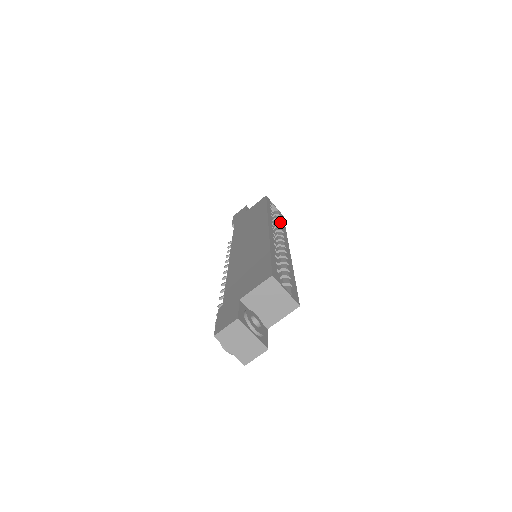
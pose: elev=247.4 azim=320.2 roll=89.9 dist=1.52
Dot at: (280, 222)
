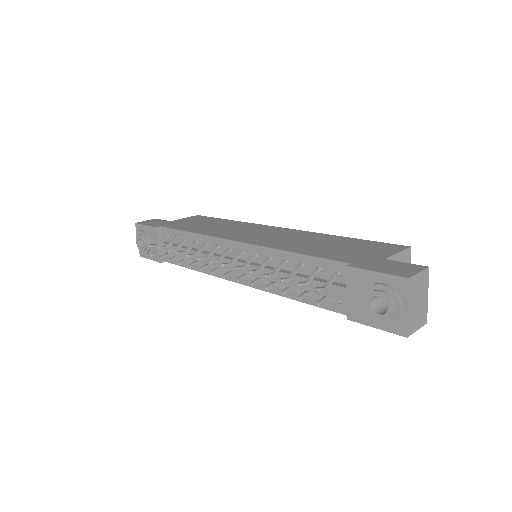
Dot at: occluded
